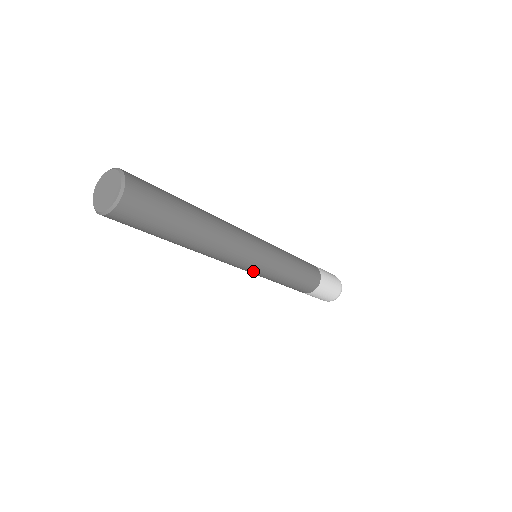
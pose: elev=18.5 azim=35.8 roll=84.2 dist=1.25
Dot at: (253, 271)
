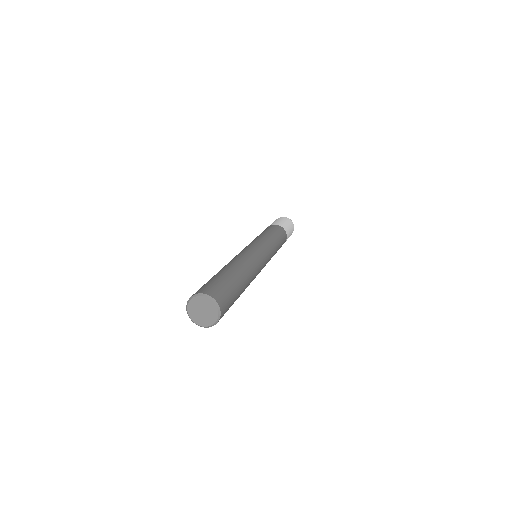
Dot at: occluded
